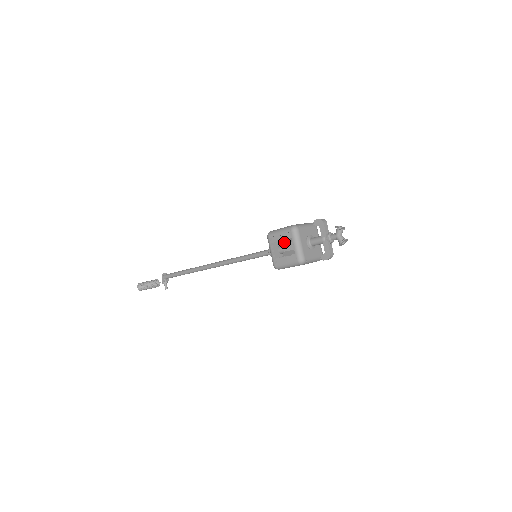
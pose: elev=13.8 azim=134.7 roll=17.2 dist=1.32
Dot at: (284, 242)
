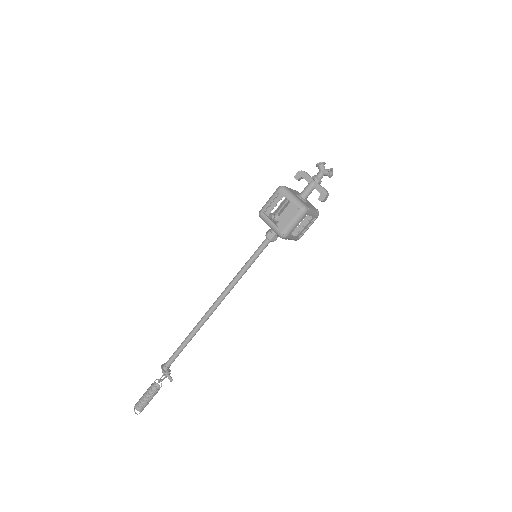
Dot at: occluded
